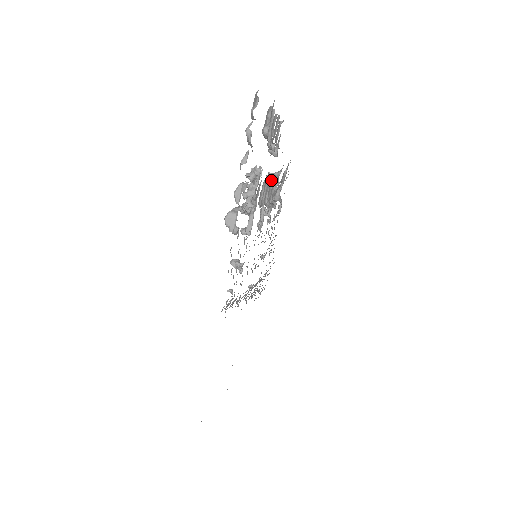
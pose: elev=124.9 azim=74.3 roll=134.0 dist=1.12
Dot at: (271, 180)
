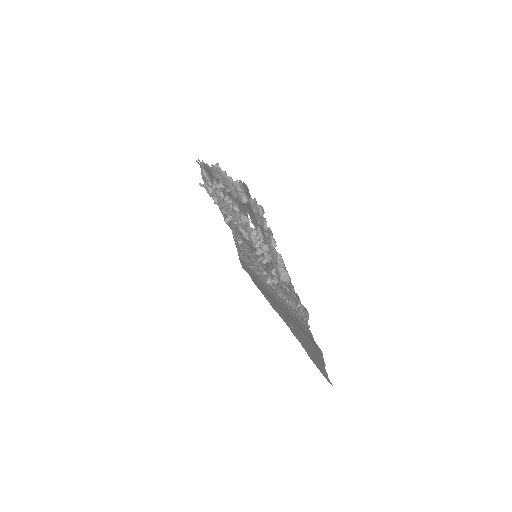
Dot at: (230, 204)
